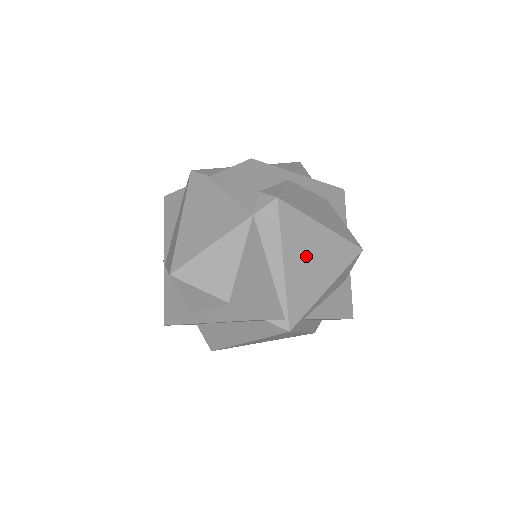
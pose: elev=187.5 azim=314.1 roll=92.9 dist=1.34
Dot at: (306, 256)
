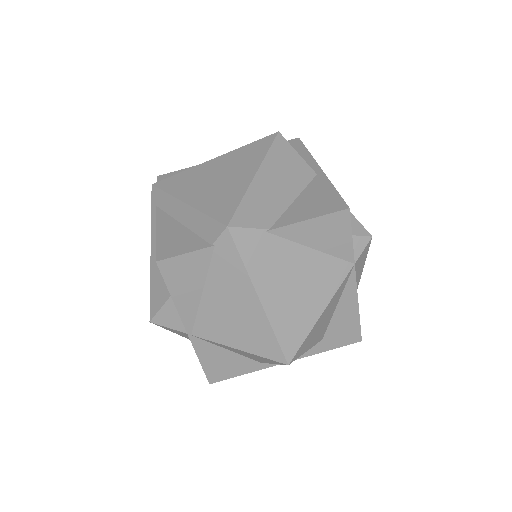
Dot at: occluded
